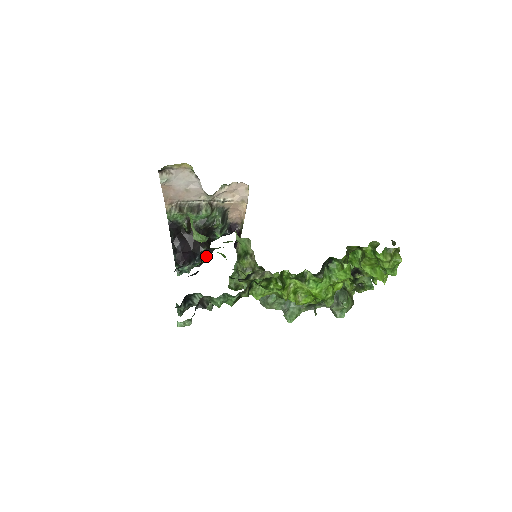
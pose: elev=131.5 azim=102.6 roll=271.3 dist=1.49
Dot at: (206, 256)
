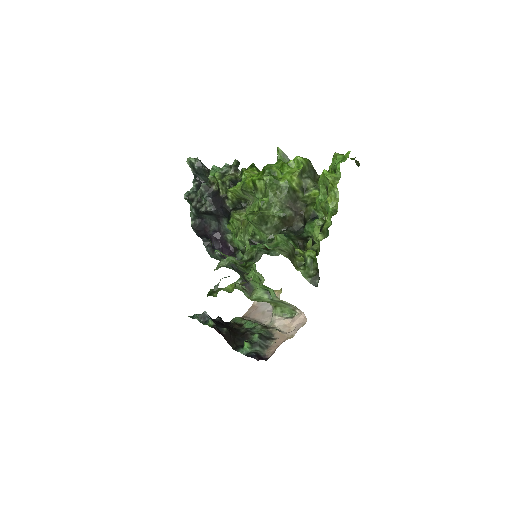
Dot at: (219, 332)
